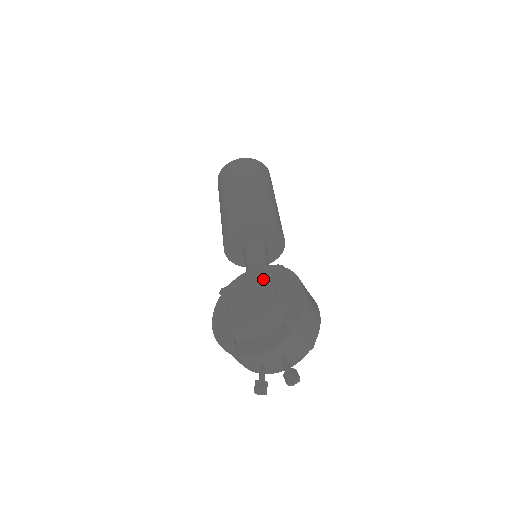
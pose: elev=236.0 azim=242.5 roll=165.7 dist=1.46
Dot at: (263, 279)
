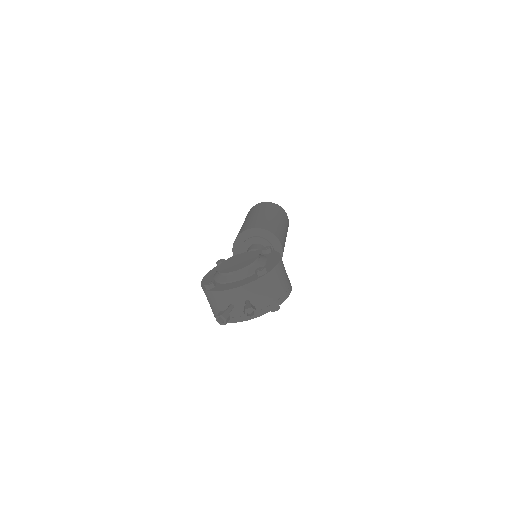
Dot at: occluded
